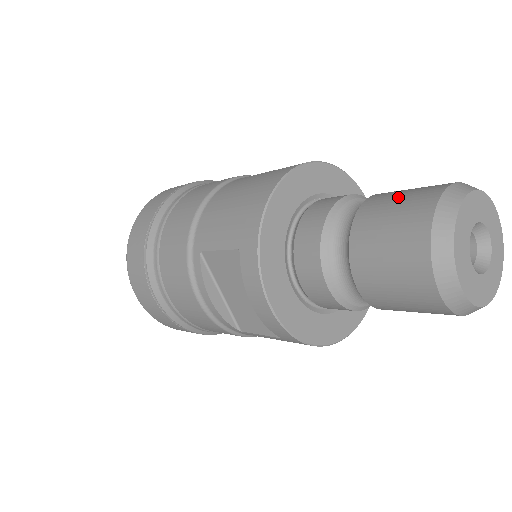
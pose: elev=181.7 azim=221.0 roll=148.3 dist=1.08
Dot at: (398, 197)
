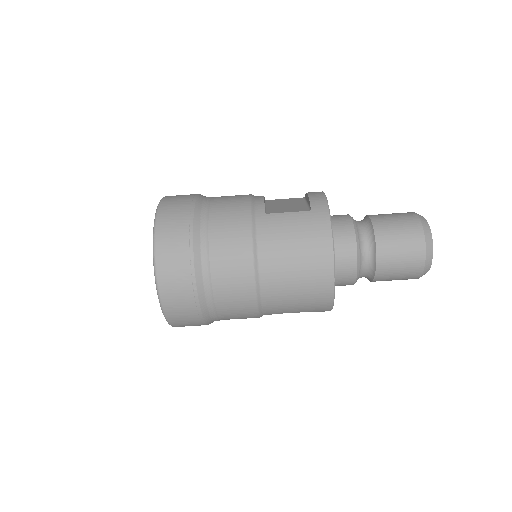
Dot at: occluded
